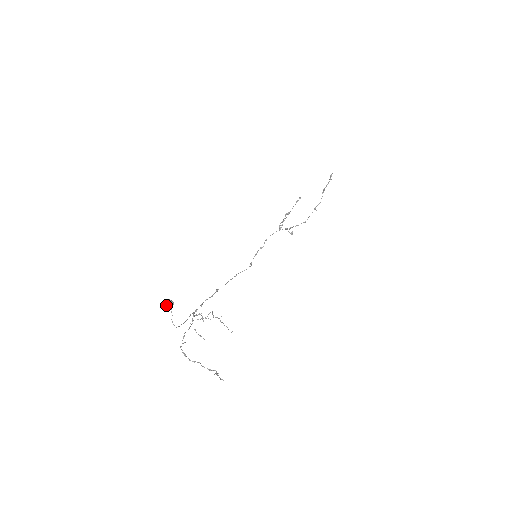
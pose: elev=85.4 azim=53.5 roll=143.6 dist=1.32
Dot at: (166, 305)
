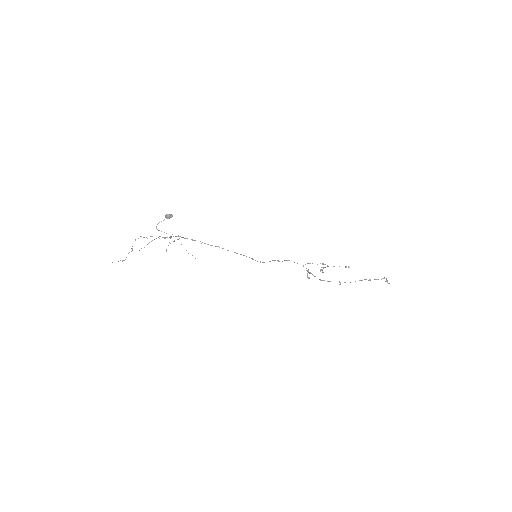
Dot at: (167, 214)
